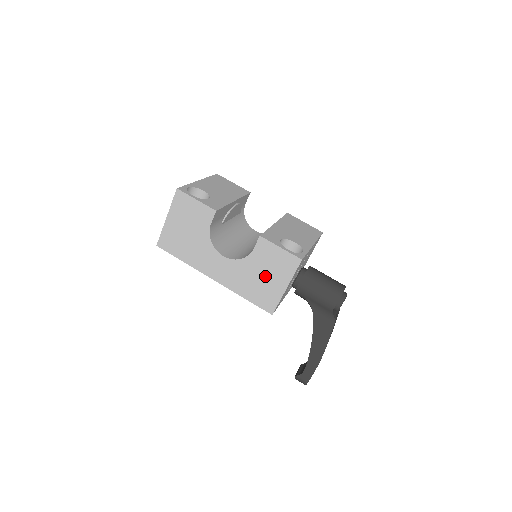
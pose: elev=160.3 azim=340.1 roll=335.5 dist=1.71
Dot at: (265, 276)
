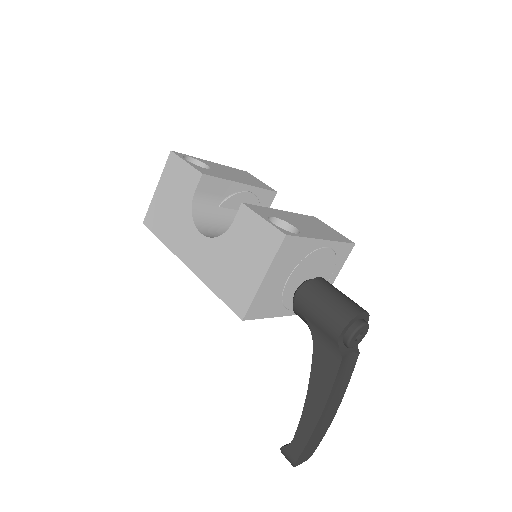
Dot at: (241, 261)
